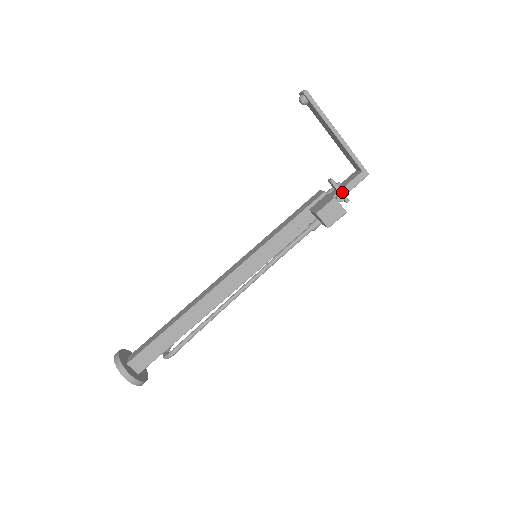
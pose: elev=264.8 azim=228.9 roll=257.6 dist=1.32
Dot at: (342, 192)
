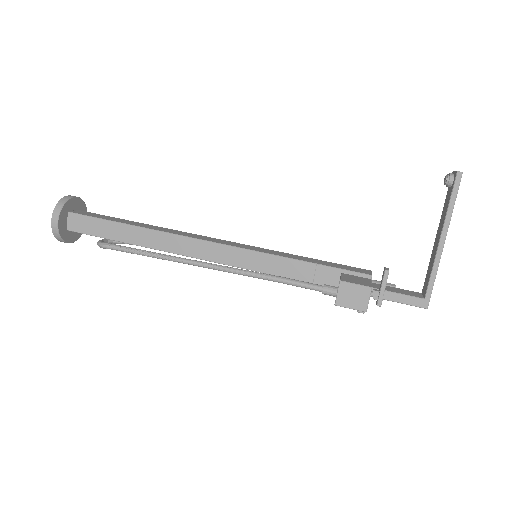
Dot at: (384, 291)
